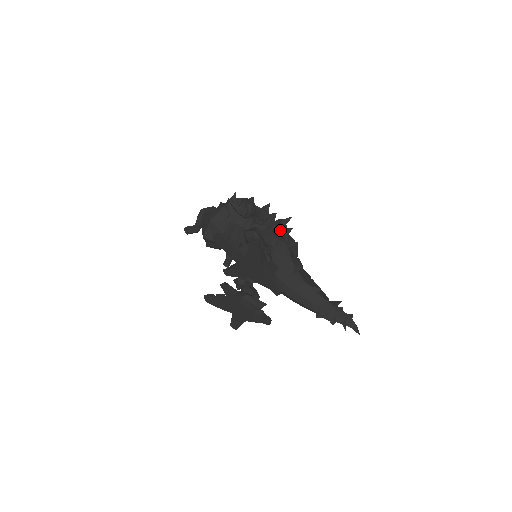
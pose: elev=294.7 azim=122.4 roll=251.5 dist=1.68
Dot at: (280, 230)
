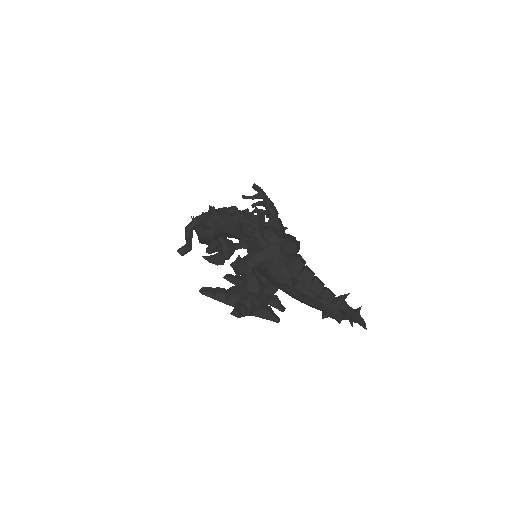
Dot at: (270, 243)
